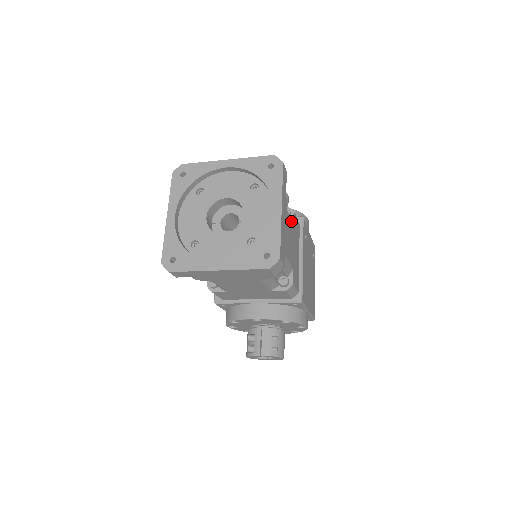
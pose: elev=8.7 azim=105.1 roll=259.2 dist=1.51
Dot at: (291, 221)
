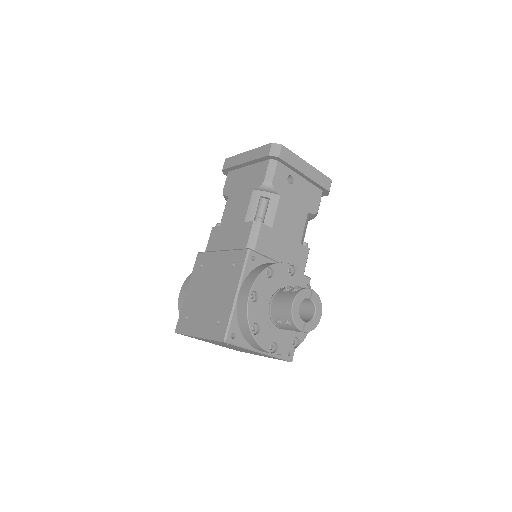
Dot at: occluded
